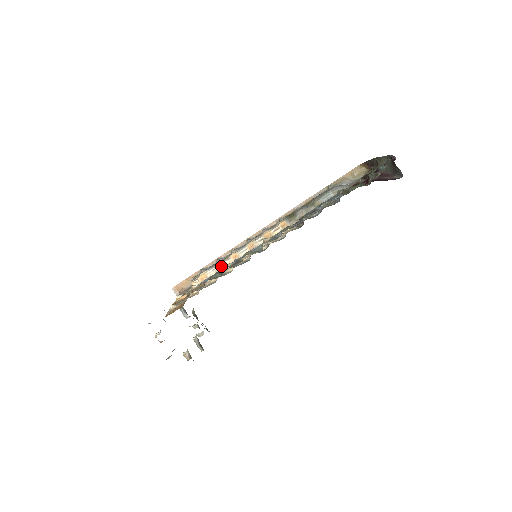
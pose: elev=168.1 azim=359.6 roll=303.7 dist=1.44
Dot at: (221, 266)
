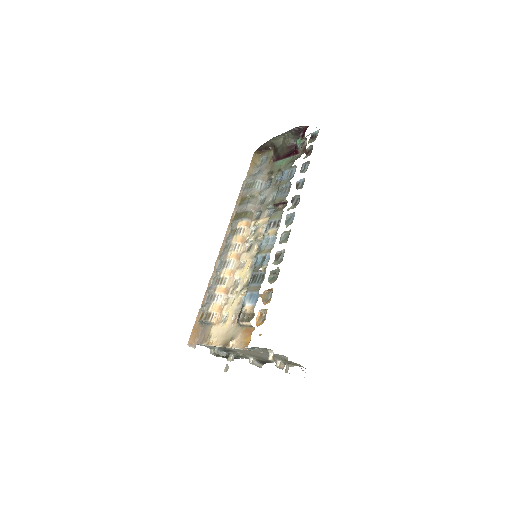
Dot at: (225, 288)
